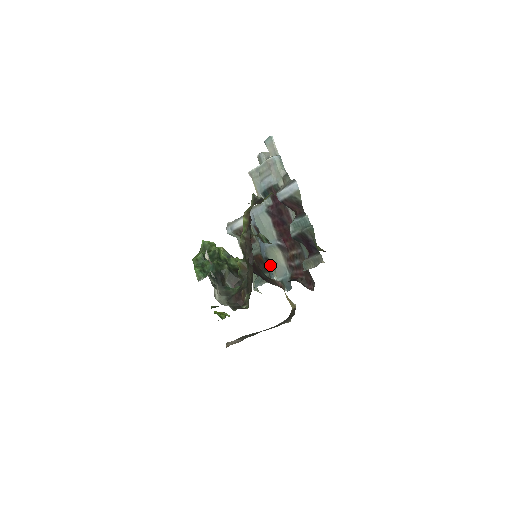
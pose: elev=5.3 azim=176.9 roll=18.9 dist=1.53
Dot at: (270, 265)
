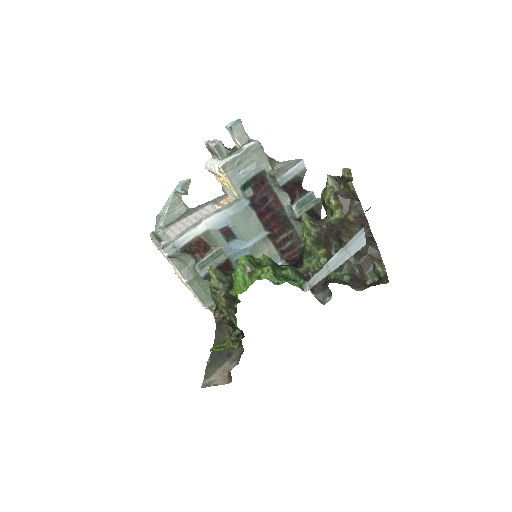
Dot at: occluded
